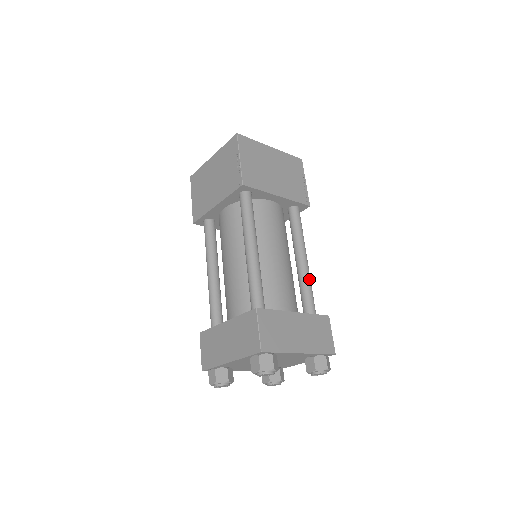
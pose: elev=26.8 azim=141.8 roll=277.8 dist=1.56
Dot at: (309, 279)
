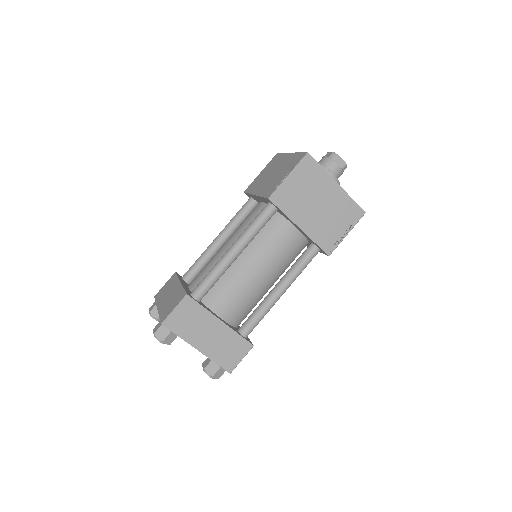
Dot at: (268, 308)
